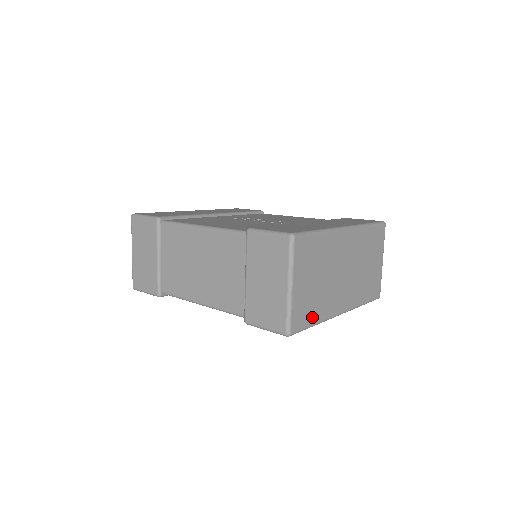
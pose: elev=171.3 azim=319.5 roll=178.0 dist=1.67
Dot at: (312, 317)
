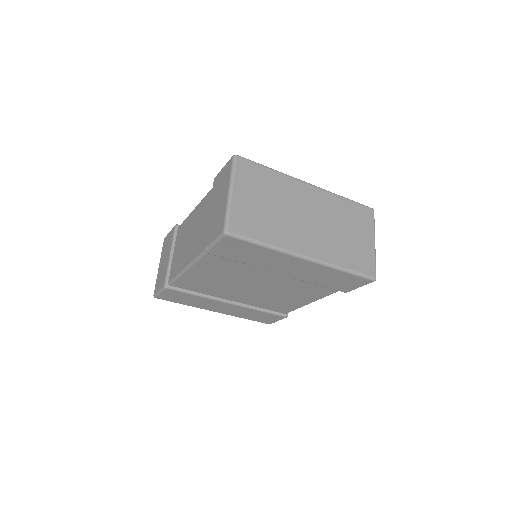
Dot at: (260, 234)
